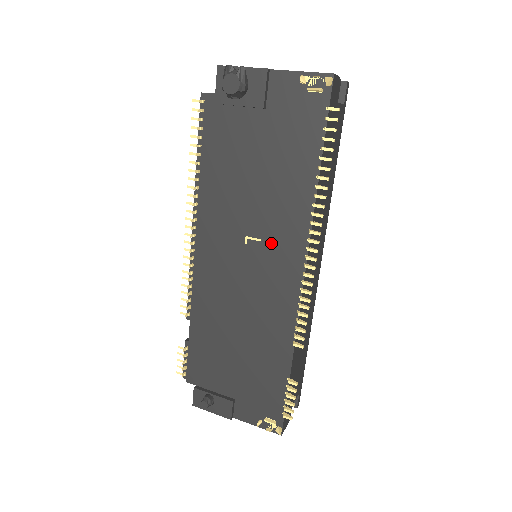
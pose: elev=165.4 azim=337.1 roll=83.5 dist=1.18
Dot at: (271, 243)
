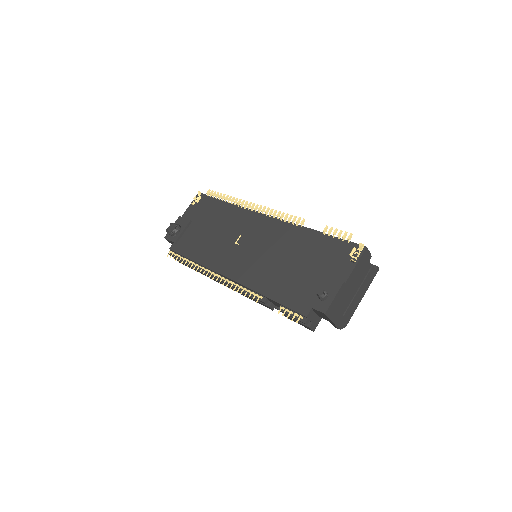
Dot at: (245, 230)
